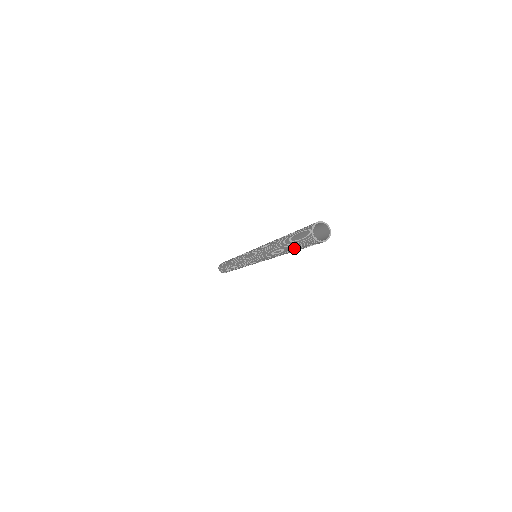
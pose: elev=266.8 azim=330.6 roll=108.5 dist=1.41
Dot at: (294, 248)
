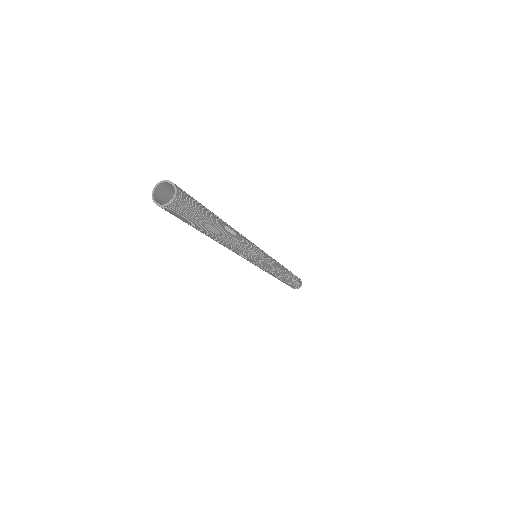
Dot at: (197, 228)
